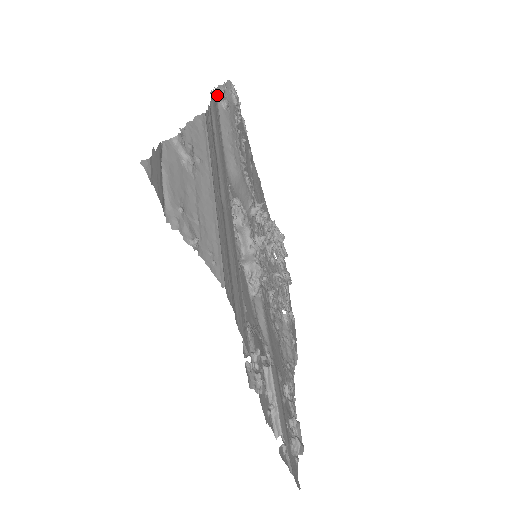
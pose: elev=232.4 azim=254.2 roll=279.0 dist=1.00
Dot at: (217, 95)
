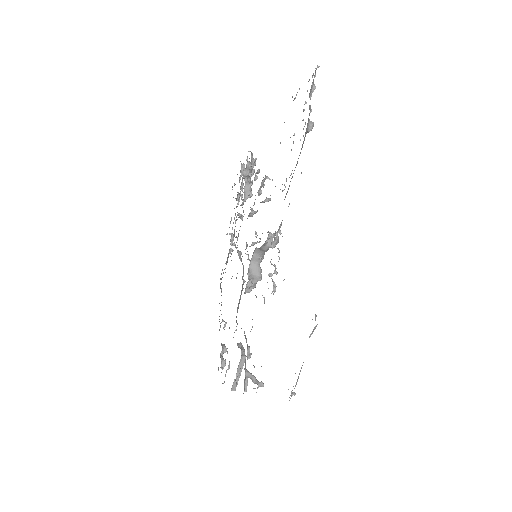
Dot at: (309, 115)
